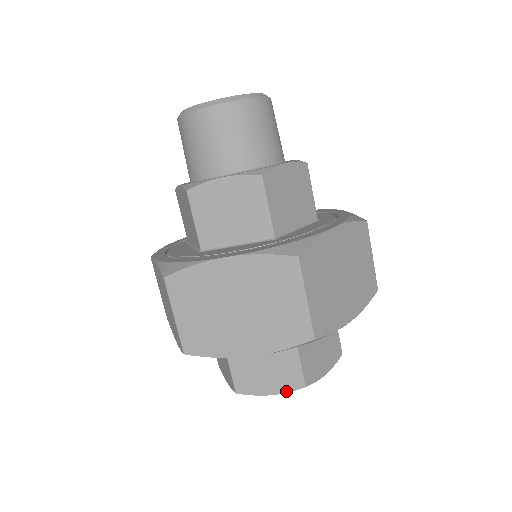
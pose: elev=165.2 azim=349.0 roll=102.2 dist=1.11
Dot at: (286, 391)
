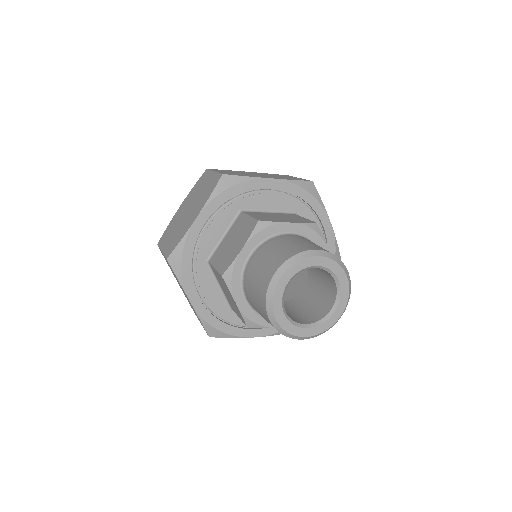
Dot at: occluded
